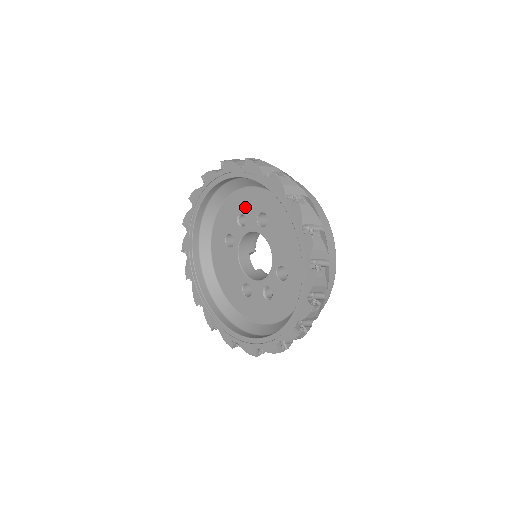
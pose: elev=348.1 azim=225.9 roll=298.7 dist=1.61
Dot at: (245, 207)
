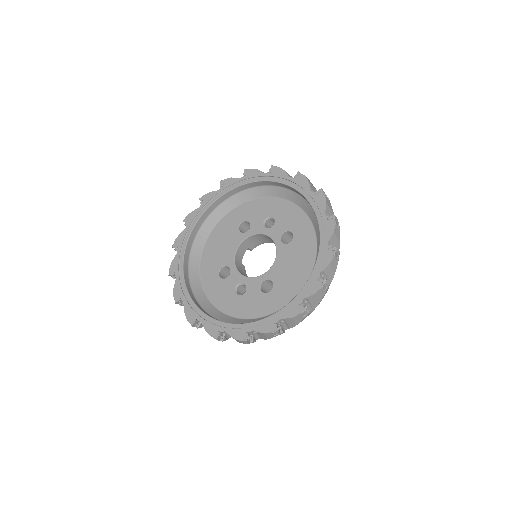
Dot at: (281, 216)
